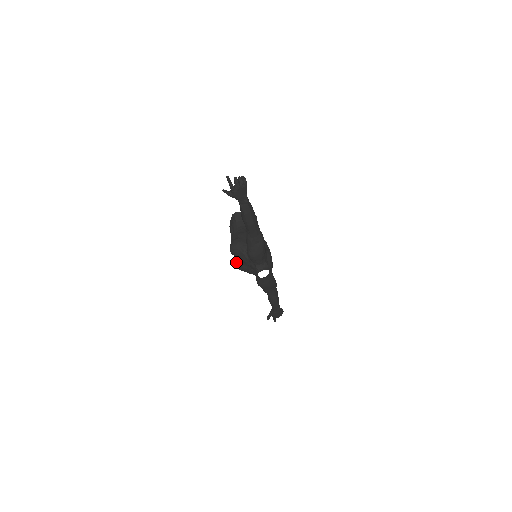
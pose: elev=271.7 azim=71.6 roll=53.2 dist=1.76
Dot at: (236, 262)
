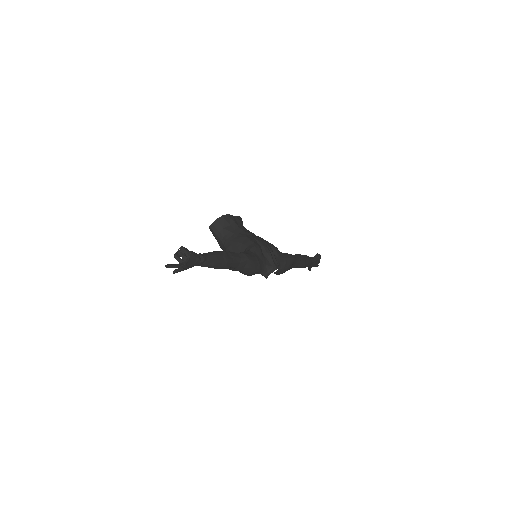
Dot at: occluded
